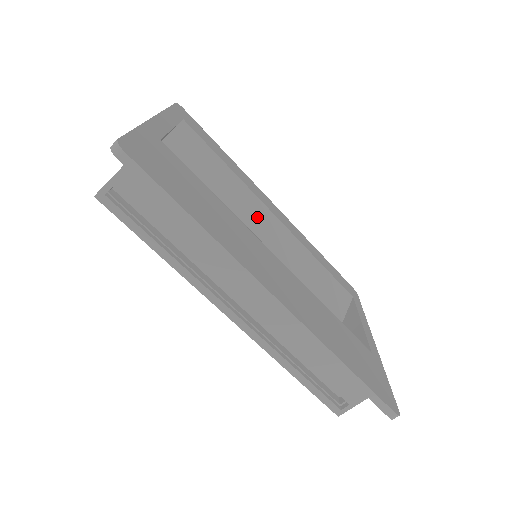
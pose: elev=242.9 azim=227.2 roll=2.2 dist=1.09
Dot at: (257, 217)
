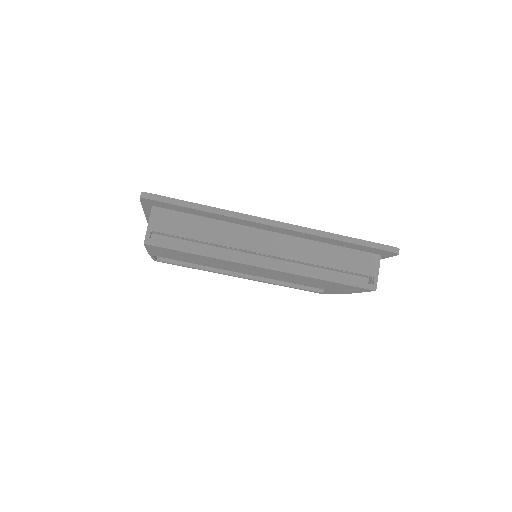
Dot at: occluded
